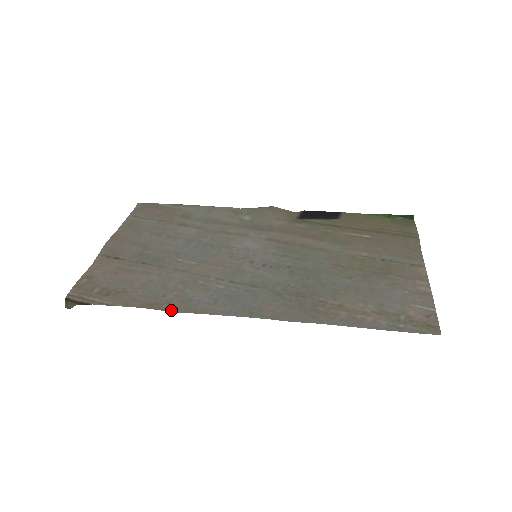
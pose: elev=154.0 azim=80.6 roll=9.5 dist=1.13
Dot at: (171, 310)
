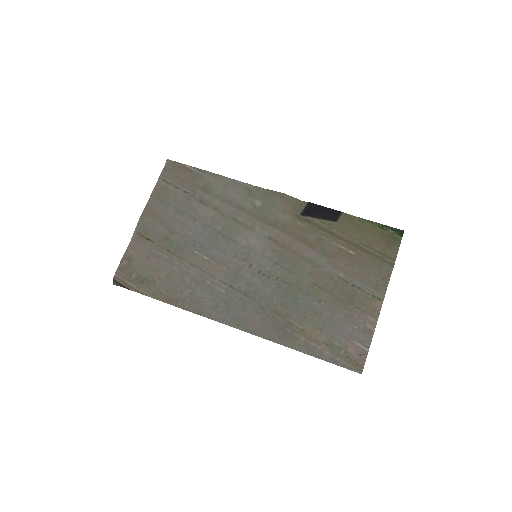
Dot at: (185, 308)
